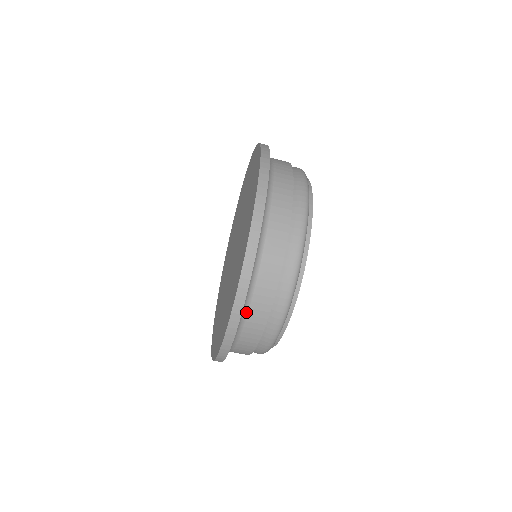
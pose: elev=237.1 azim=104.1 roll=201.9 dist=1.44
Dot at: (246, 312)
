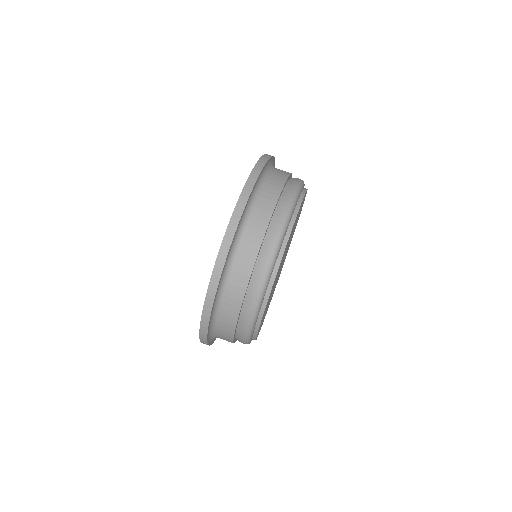
Dot at: (272, 169)
